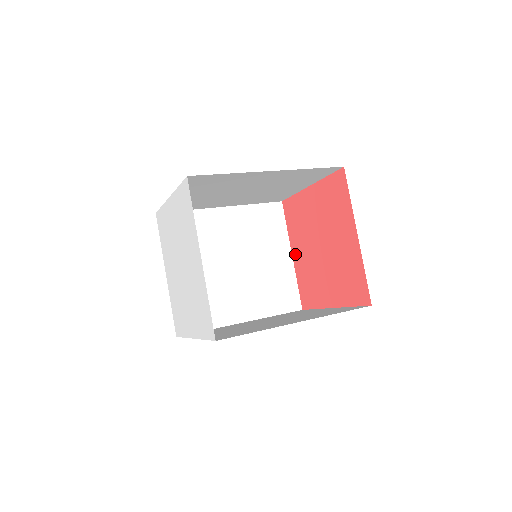
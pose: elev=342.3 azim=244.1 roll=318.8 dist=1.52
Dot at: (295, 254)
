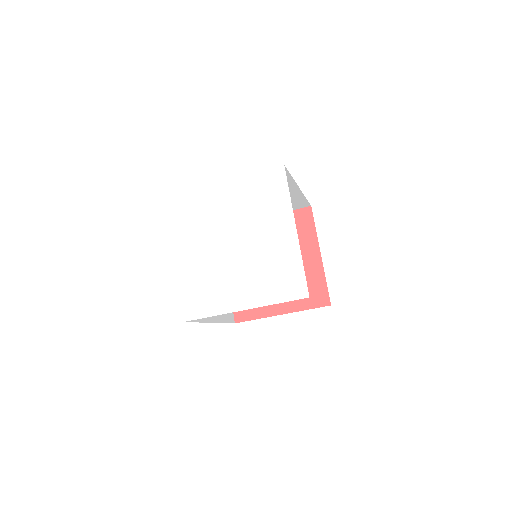
Dot at: occluded
